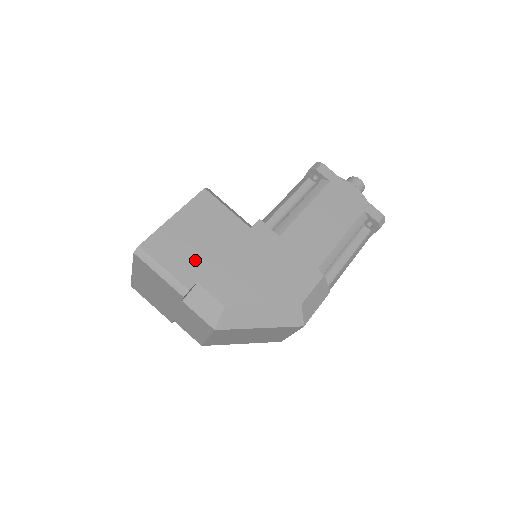
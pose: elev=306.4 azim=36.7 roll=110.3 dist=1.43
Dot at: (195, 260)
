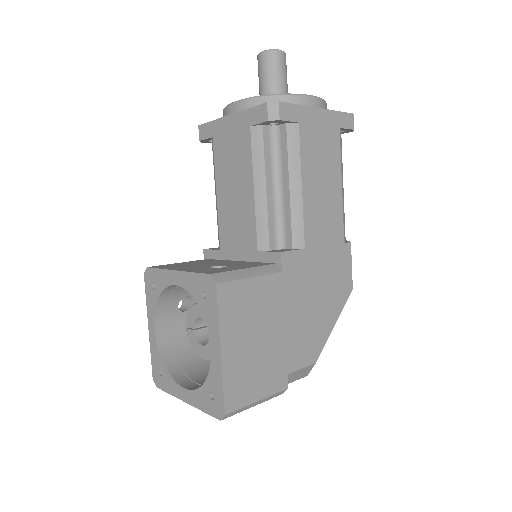
Dot at: (271, 361)
